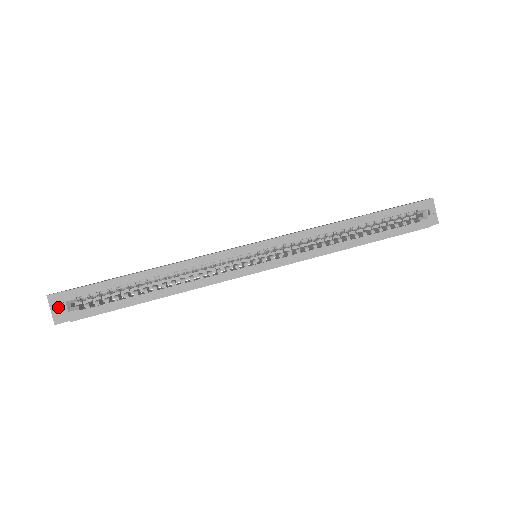
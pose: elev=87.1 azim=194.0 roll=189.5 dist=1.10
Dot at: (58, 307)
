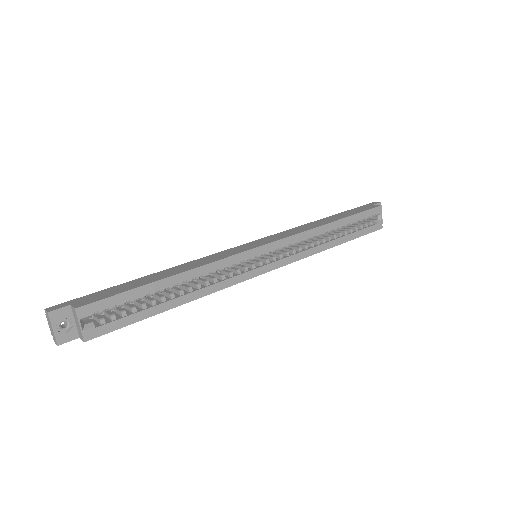
Dot at: (59, 324)
